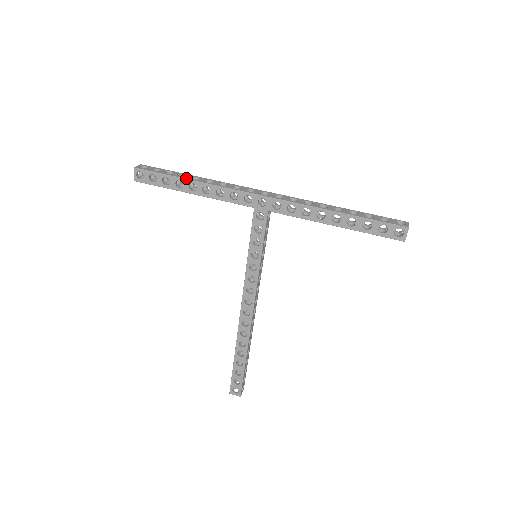
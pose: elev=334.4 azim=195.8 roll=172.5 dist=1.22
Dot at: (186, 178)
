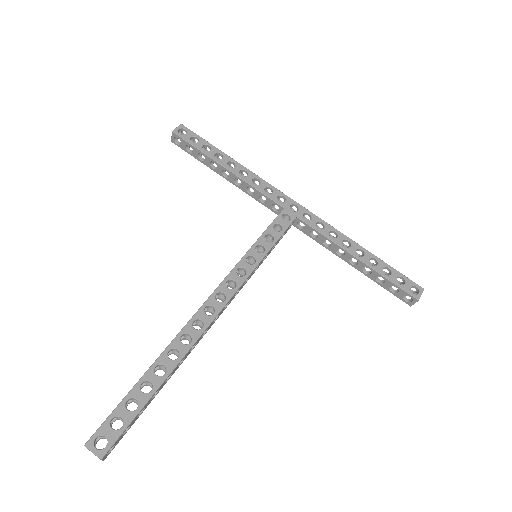
Dot at: (229, 156)
